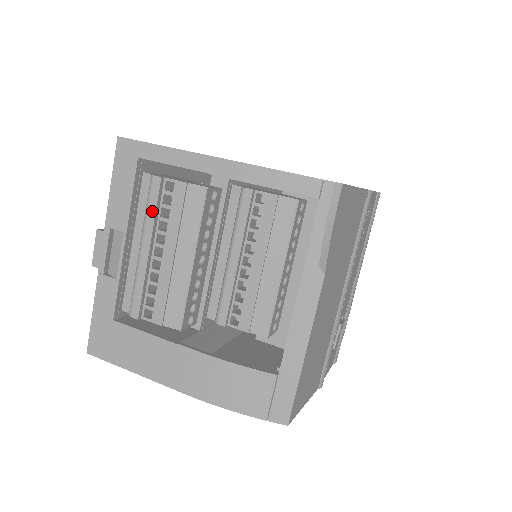
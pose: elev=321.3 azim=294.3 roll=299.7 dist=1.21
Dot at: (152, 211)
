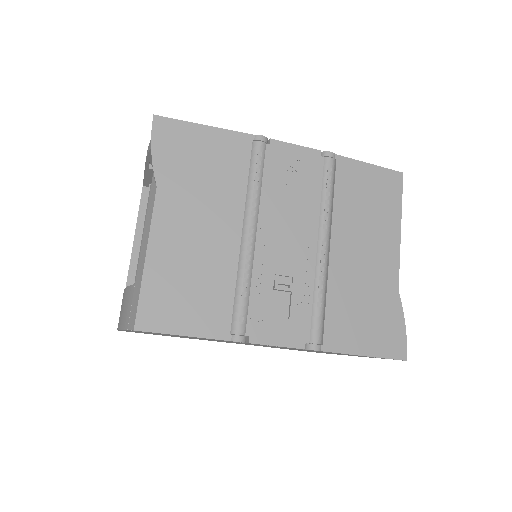
Dot at: (141, 213)
